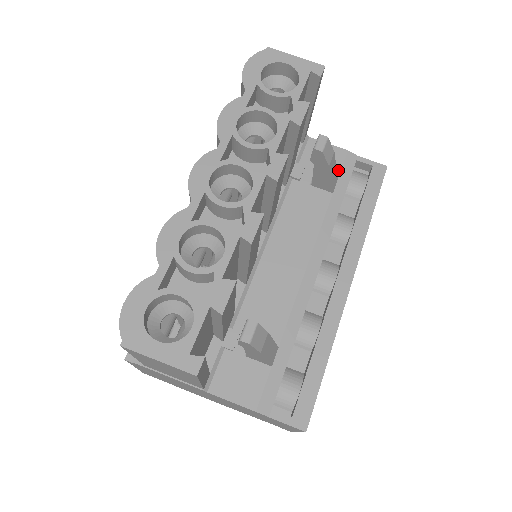
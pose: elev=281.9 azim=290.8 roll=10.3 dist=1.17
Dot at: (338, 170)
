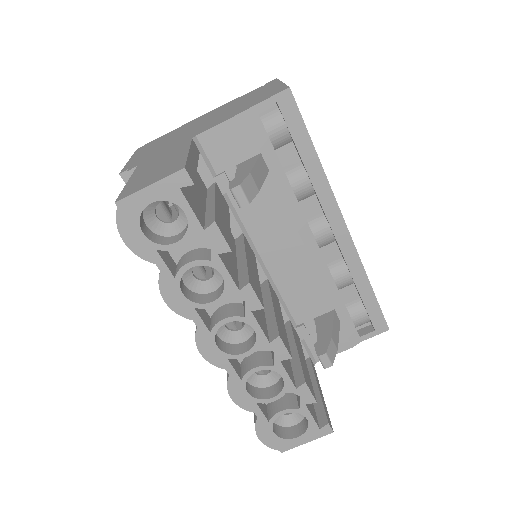
Dot at: (253, 144)
